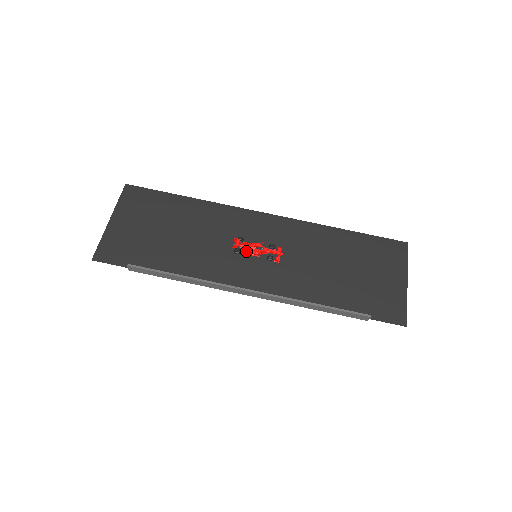
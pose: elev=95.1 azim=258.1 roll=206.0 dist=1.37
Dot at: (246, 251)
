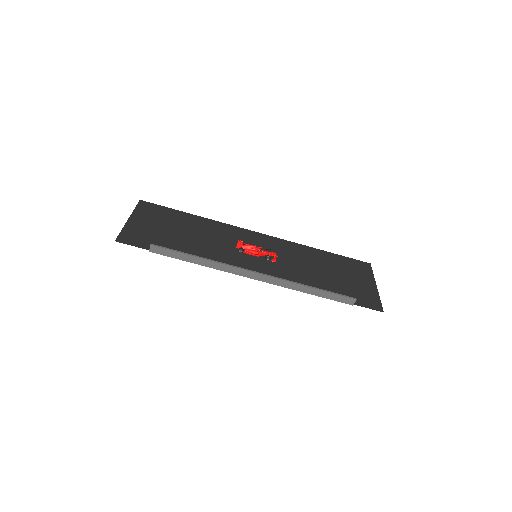
Dot at: (247, 252)
